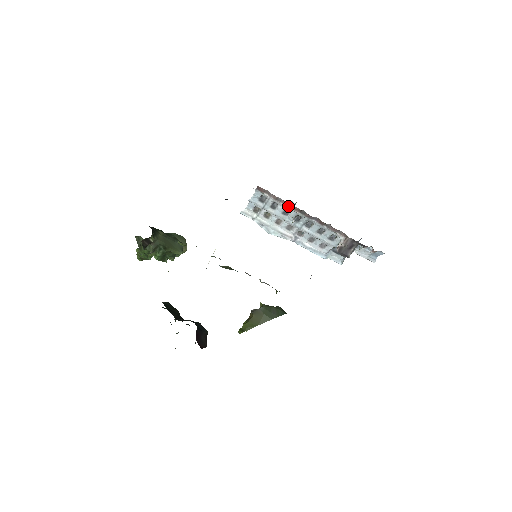
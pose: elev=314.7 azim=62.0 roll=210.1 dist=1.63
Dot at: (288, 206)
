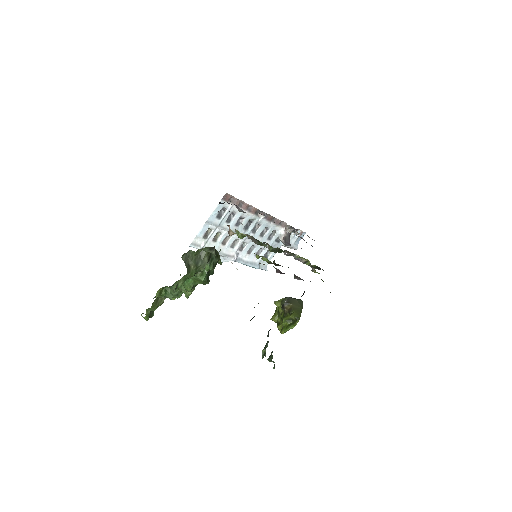
Dot at: (246, 210)
